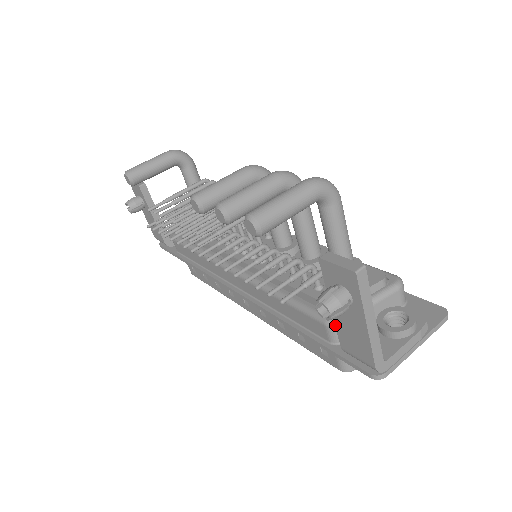
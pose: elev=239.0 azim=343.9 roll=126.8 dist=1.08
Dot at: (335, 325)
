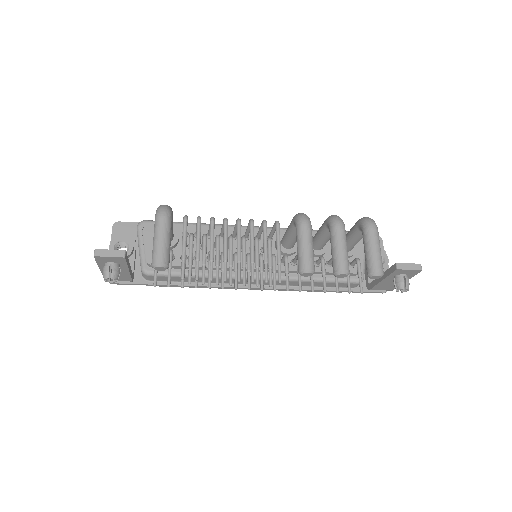
Dot at: (377, 285)
